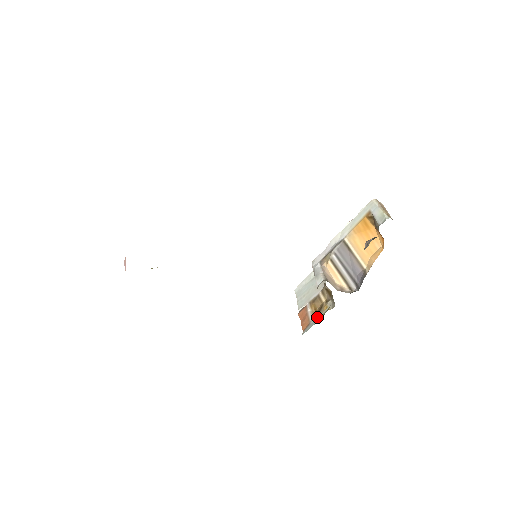
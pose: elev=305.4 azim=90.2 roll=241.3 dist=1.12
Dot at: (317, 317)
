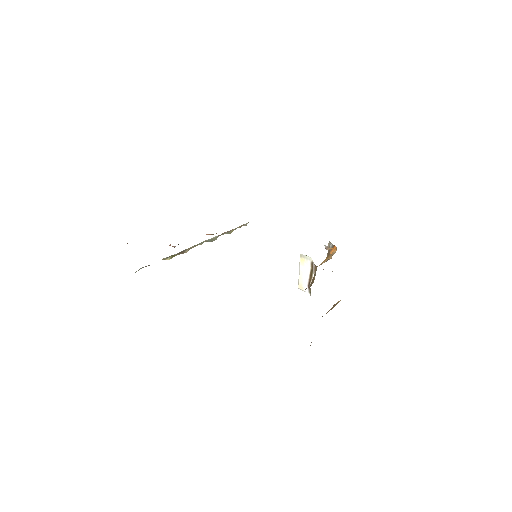
Dot at: occluded
